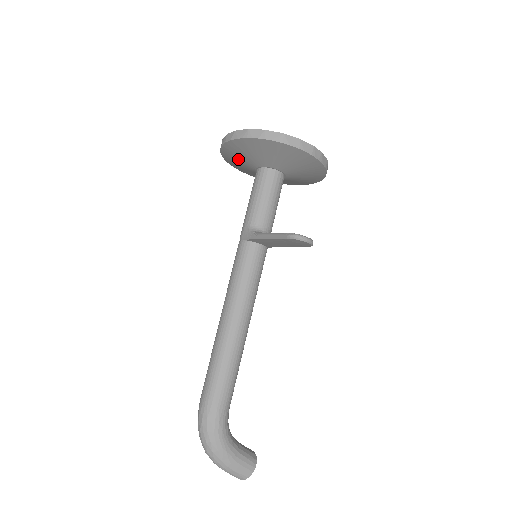
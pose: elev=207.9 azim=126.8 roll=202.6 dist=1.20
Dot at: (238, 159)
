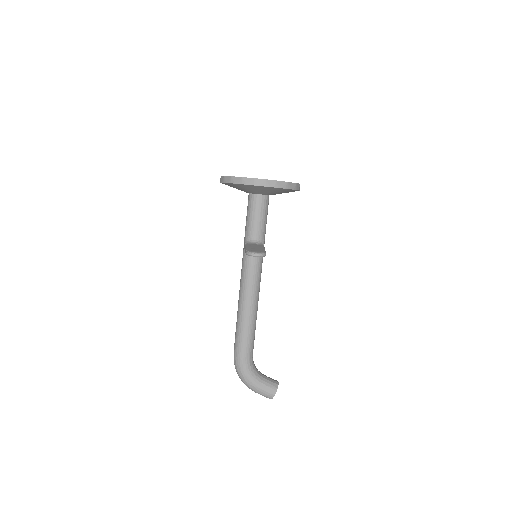
Dot at: occluded
